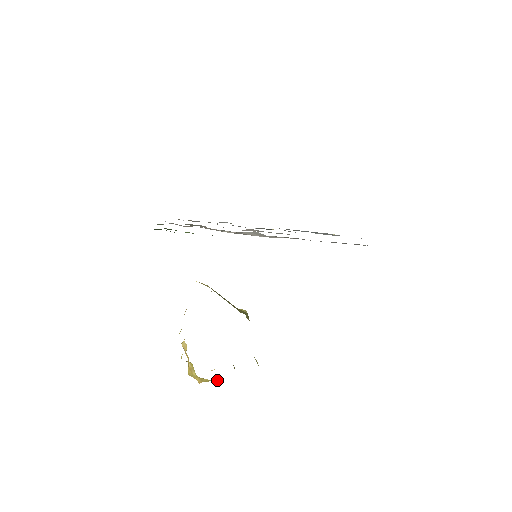
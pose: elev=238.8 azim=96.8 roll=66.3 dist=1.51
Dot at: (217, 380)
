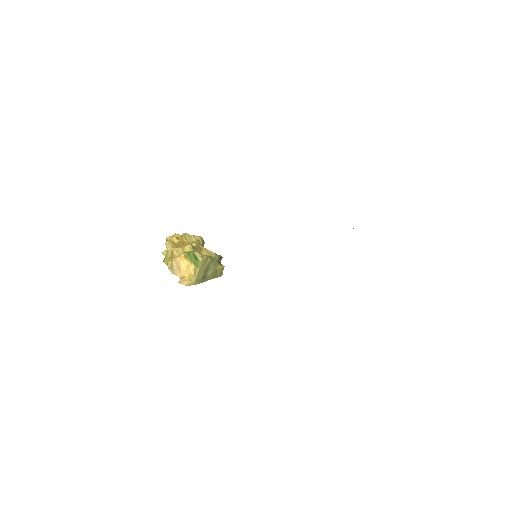
Dot at: occluded
